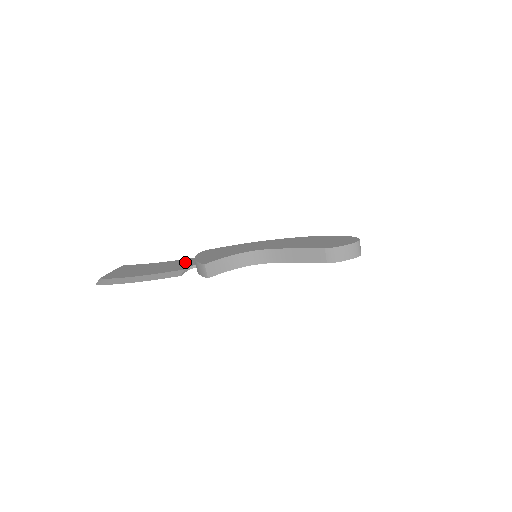
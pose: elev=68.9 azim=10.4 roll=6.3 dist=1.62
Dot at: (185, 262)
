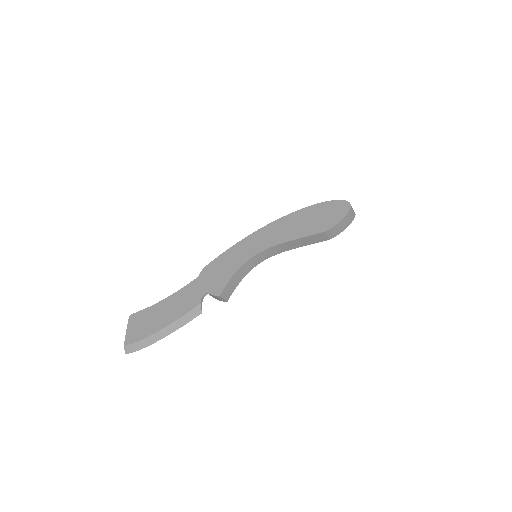
Dot at: (191, 291)
